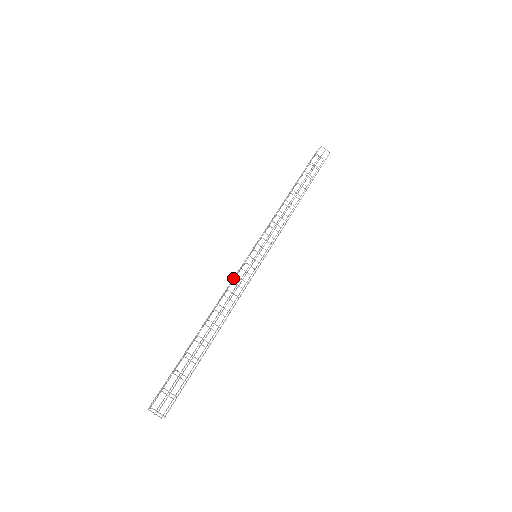
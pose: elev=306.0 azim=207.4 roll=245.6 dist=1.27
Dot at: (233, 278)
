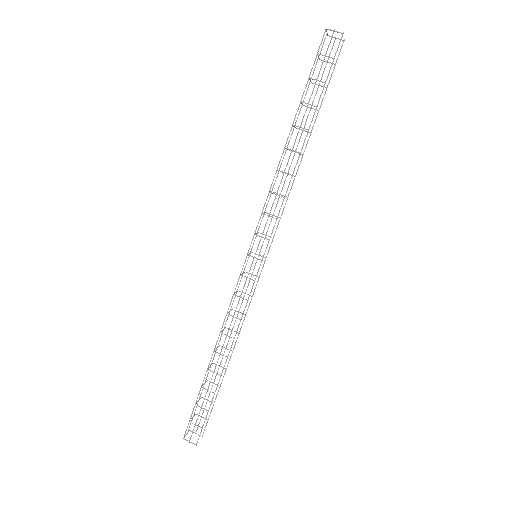
Dot at: (237, 289)
